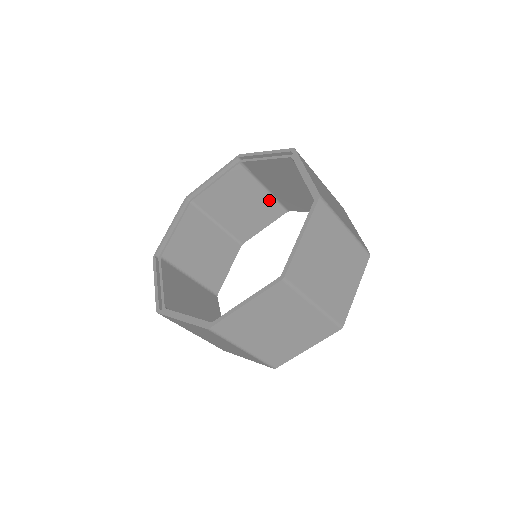
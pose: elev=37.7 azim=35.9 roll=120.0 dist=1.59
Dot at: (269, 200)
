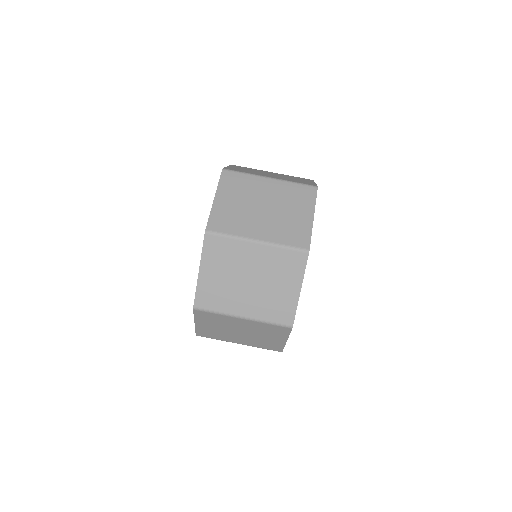
Dot at: occluded
